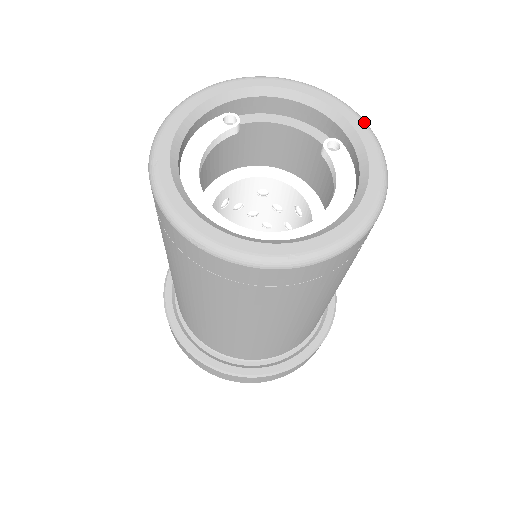
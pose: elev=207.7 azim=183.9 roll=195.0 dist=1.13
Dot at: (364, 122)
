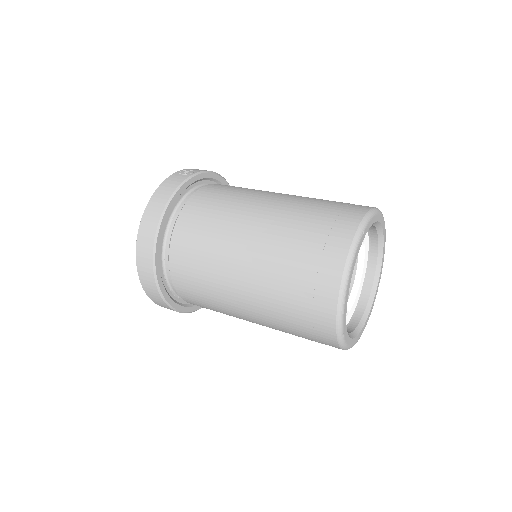
Dot at: occluded
